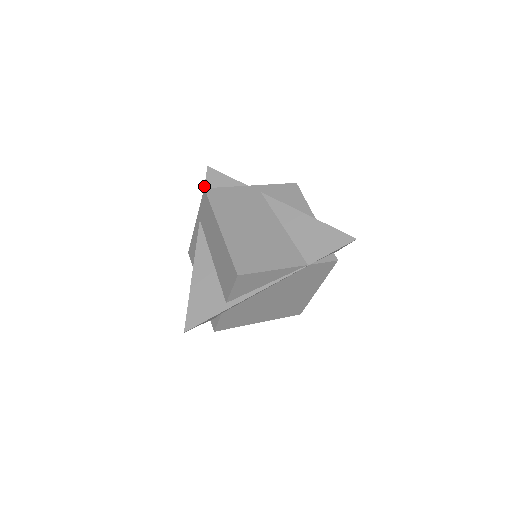
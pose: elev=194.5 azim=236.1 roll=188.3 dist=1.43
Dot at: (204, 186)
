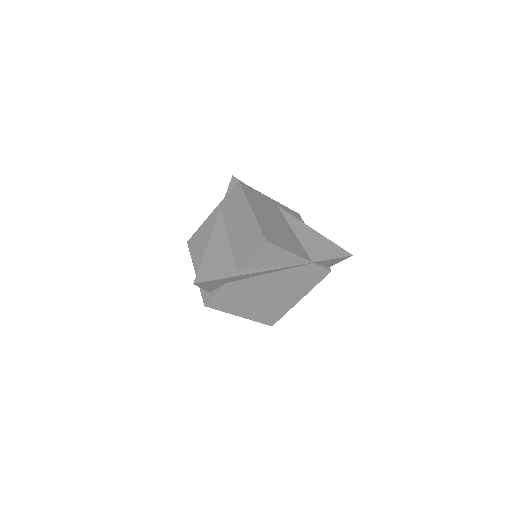
Dot at: (228, 187)
